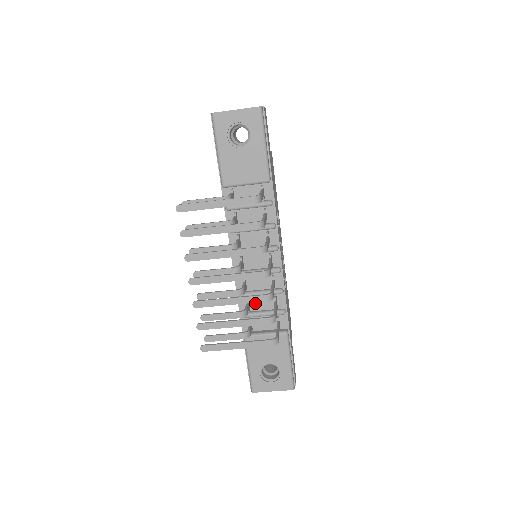
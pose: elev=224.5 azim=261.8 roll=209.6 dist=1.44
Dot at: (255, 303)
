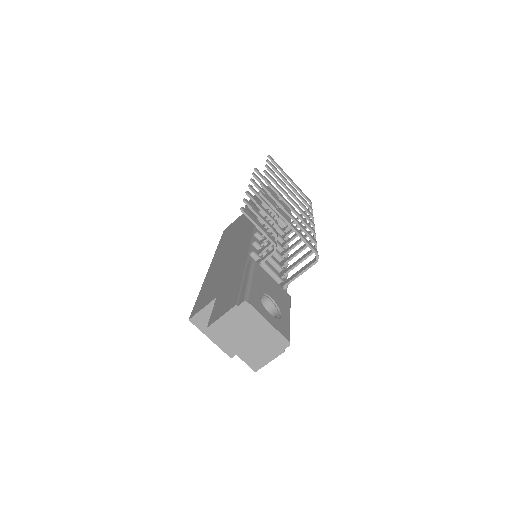
Dot at: occluded
